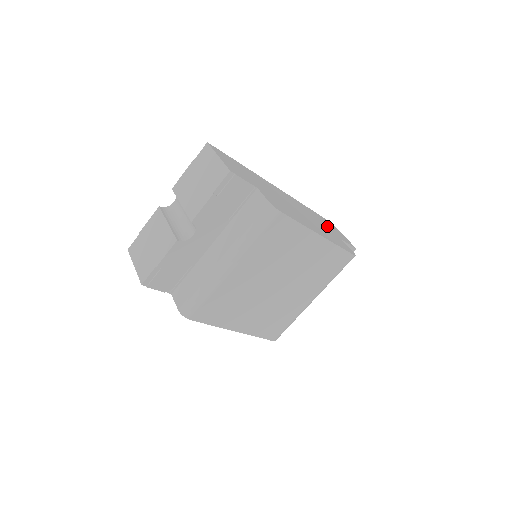
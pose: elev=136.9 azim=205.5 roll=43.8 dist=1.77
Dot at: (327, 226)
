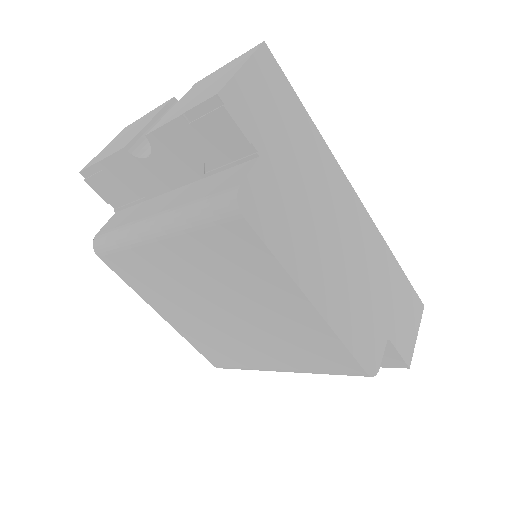
Dot at: (389, 303)
